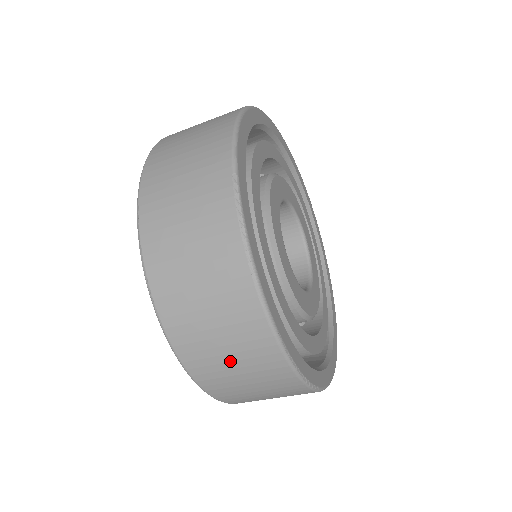
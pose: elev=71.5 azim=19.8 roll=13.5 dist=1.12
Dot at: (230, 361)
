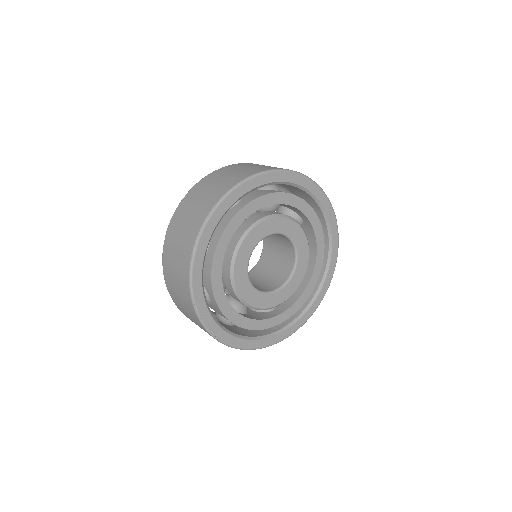
Dot at: (178, 294)
